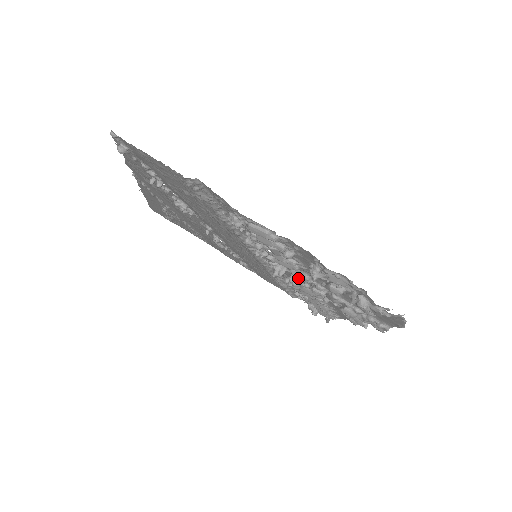
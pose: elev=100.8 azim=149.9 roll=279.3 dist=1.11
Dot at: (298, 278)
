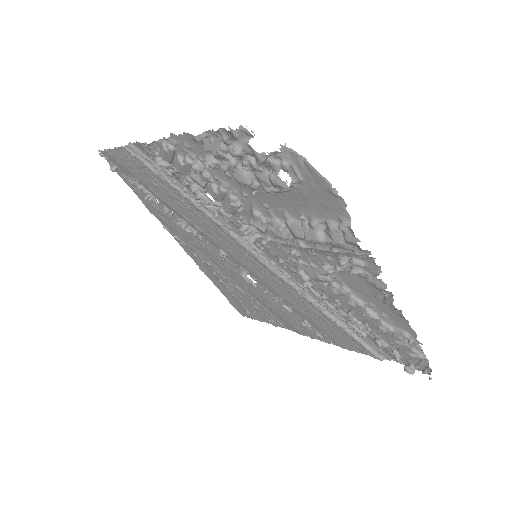
Dot at: (255, 224)
